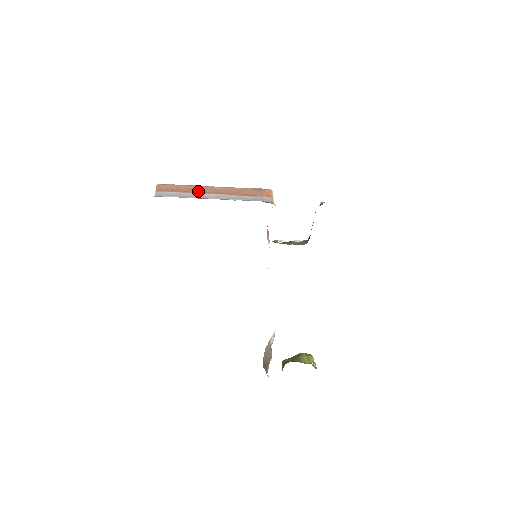
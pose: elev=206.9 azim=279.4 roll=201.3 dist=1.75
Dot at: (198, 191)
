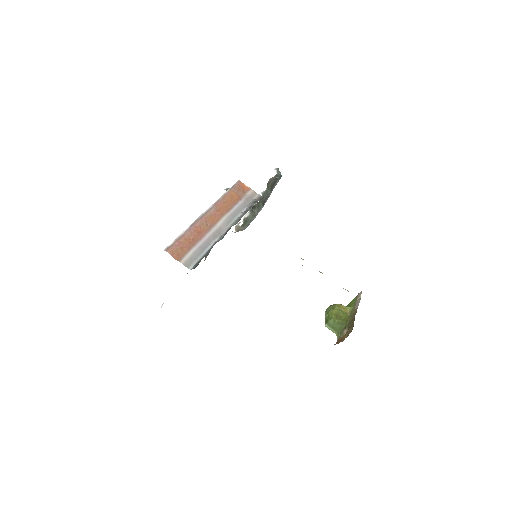
Dot at: (205, 229)
